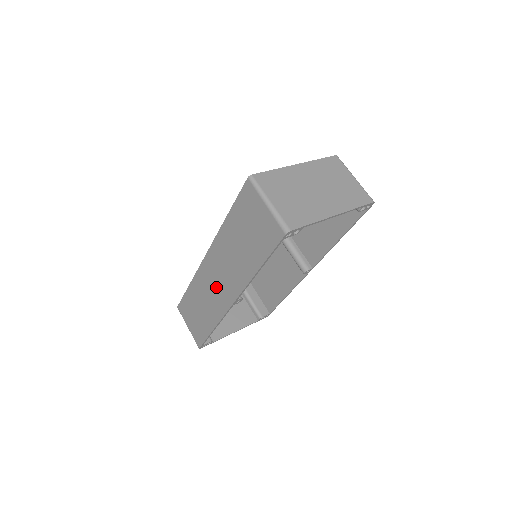
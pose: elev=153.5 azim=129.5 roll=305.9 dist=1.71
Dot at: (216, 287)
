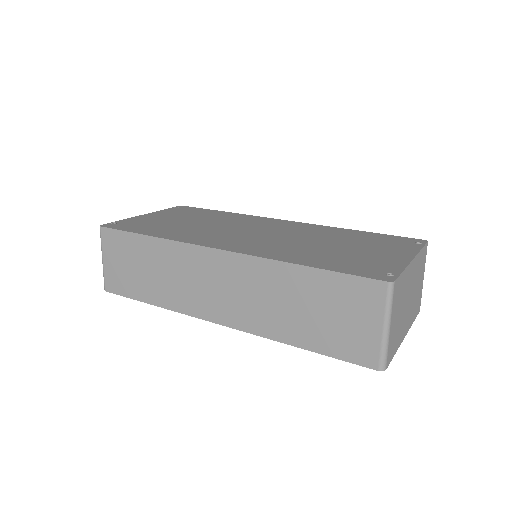
Dot at: (204, 287)
